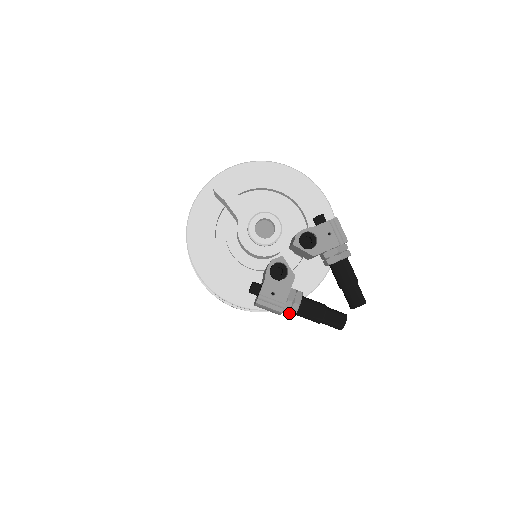
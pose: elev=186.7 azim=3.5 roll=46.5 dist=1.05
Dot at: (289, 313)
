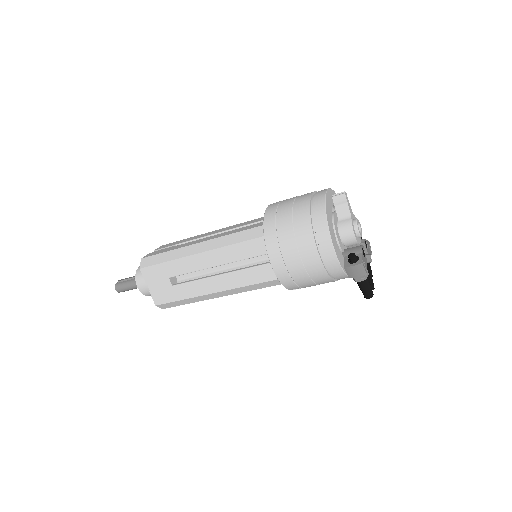
Dot at: (364, 277)
